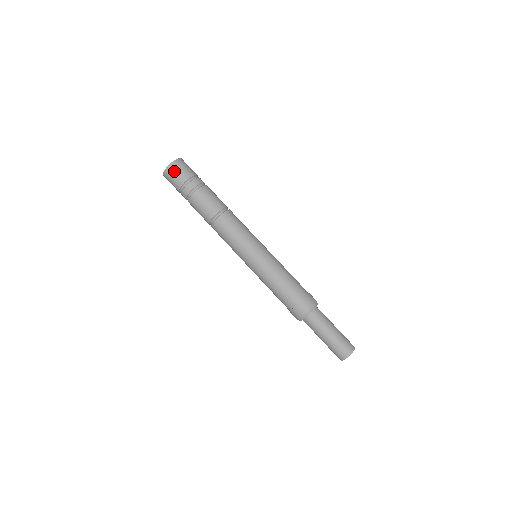
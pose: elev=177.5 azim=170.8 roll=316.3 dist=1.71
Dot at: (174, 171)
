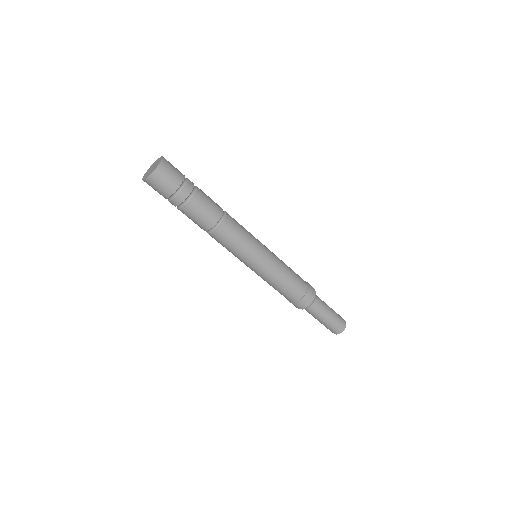
Dot at: (168, 170)
